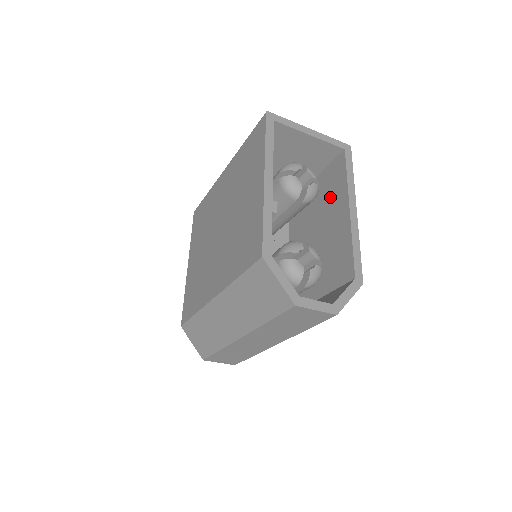
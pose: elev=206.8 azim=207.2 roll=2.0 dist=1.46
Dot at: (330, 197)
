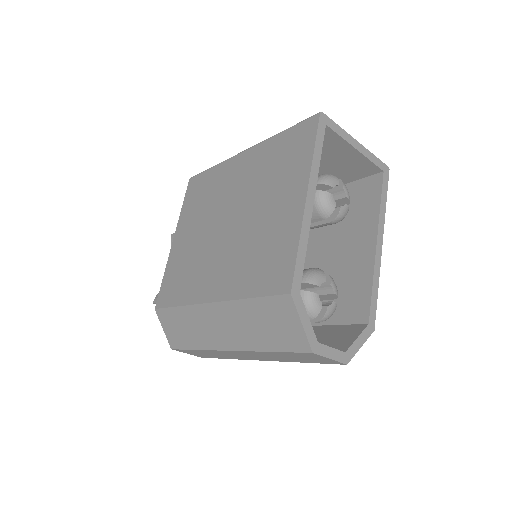
Dot at: (354, 218)
